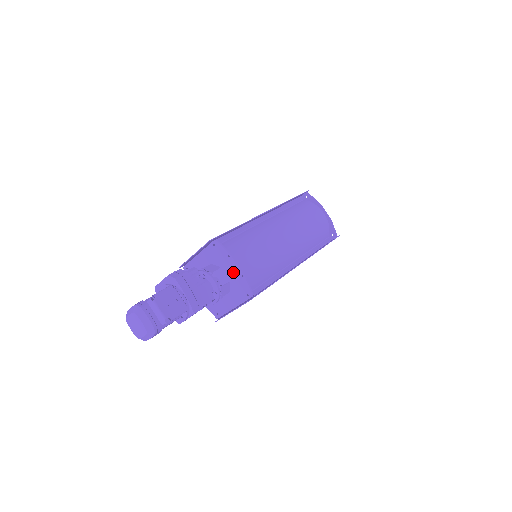
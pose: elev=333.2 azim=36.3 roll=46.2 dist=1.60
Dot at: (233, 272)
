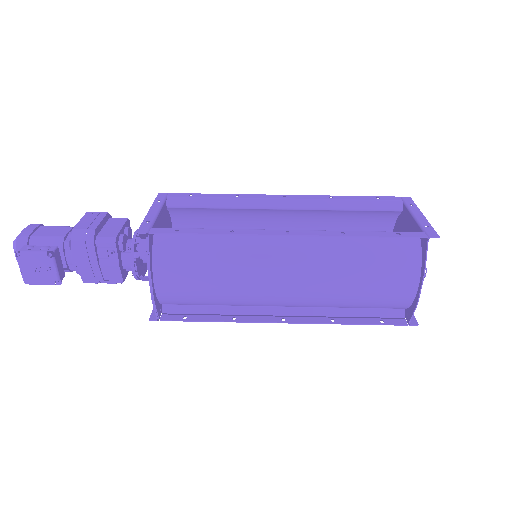
Dot at: occluded
